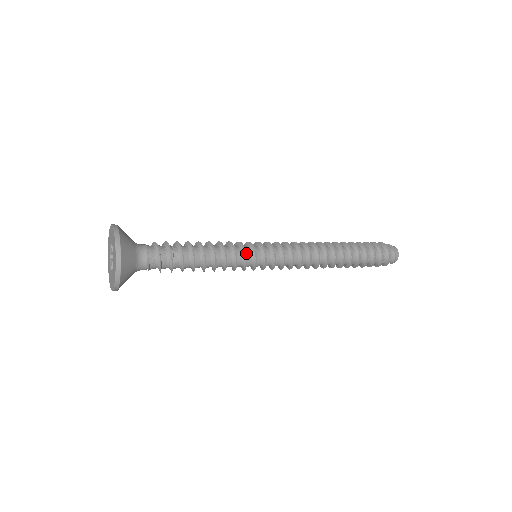
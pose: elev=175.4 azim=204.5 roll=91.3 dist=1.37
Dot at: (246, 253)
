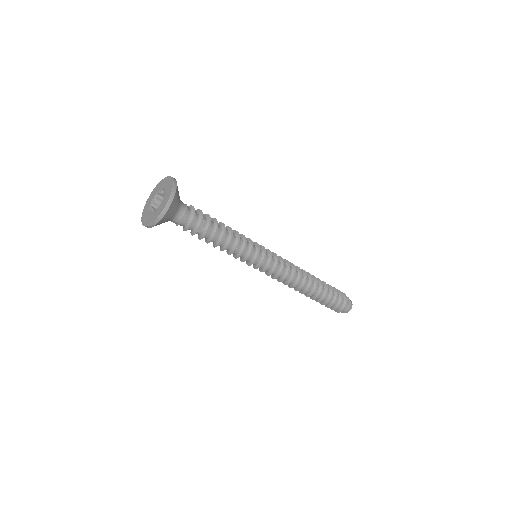
Dot at: (250, 255)
